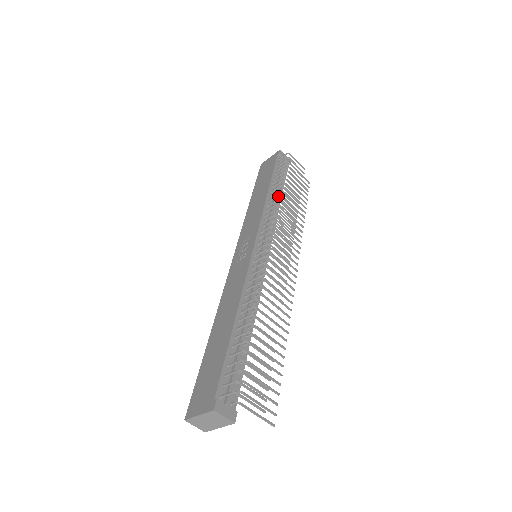
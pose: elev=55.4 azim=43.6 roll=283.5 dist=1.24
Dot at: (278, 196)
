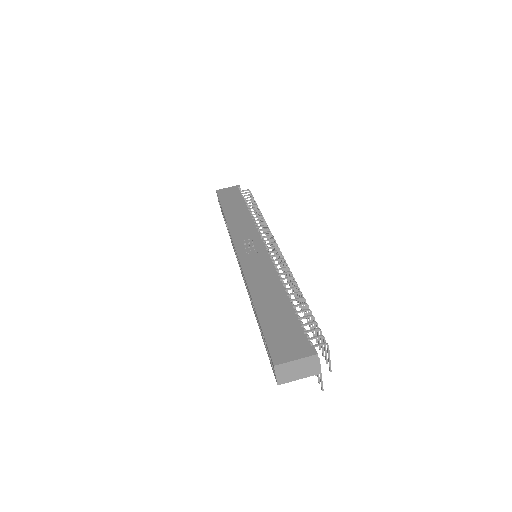
Dot at: (262, 216)
